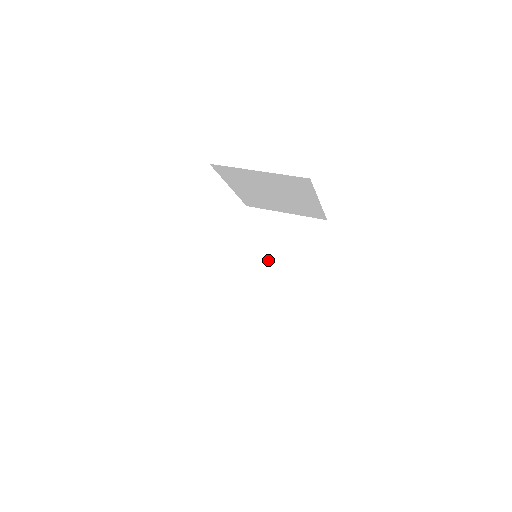
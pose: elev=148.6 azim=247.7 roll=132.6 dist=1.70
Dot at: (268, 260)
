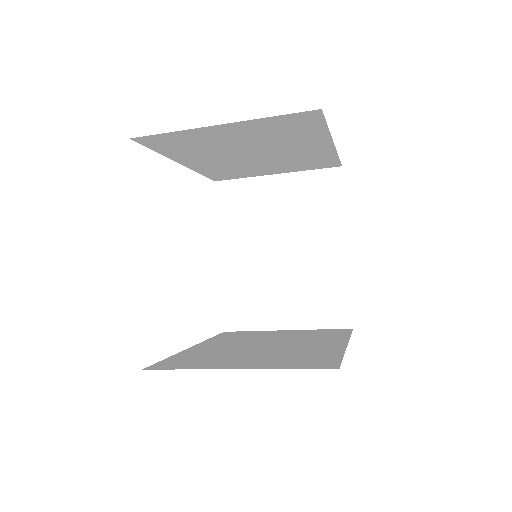
Dot at: (259, 344)
